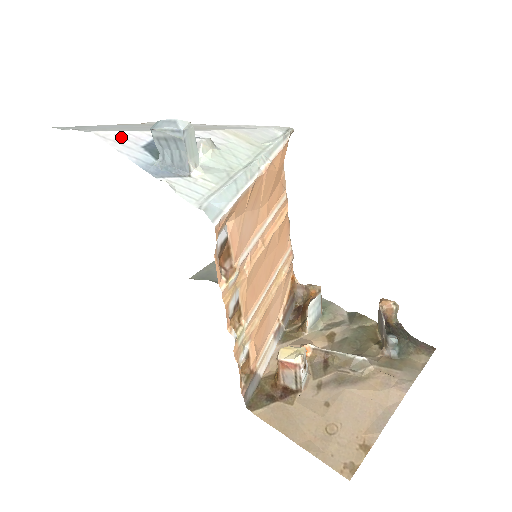
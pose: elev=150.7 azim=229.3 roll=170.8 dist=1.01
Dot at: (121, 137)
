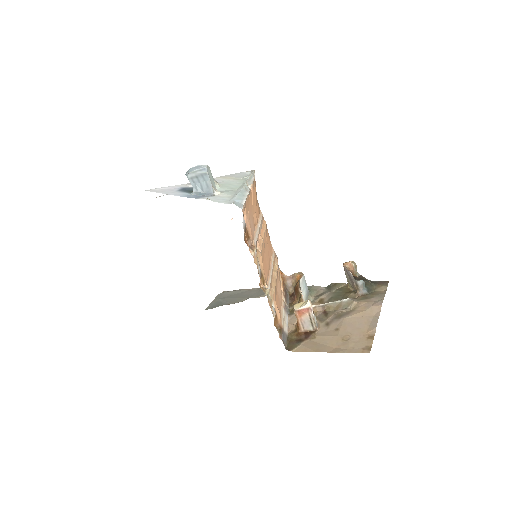
Dot at: (163, 190)
